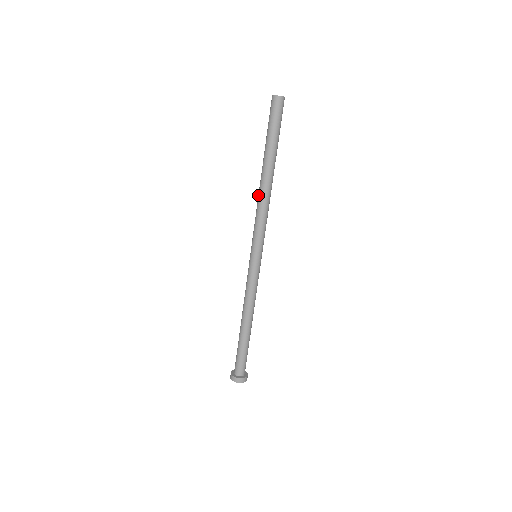
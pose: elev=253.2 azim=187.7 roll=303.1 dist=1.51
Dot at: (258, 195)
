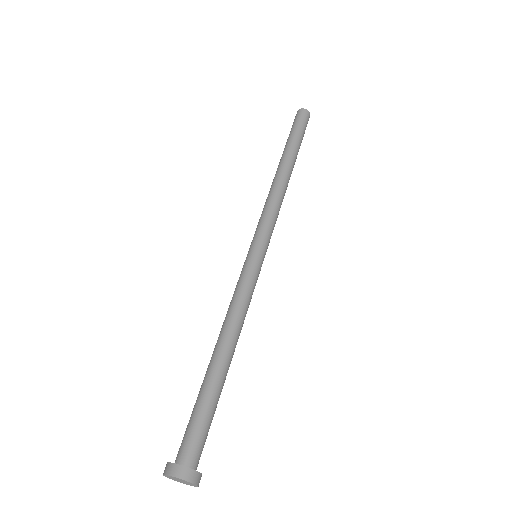
Dot at: occluded
